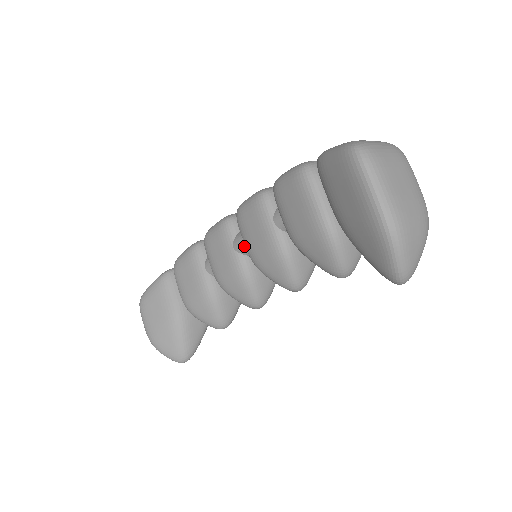
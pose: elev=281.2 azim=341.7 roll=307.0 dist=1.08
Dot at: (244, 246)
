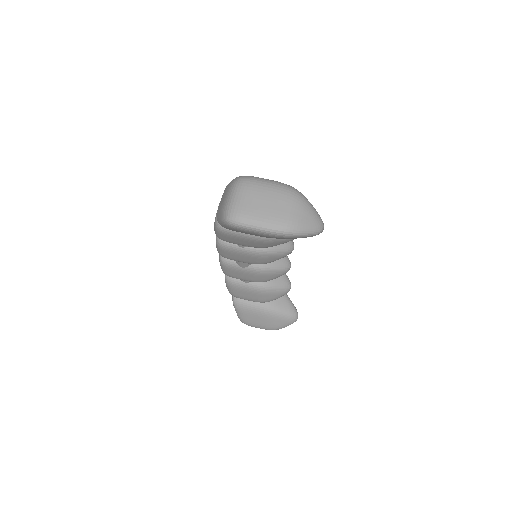
Dot at: (246, 263)
